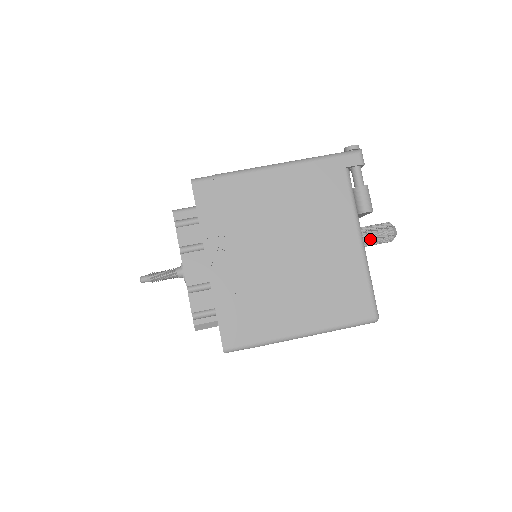
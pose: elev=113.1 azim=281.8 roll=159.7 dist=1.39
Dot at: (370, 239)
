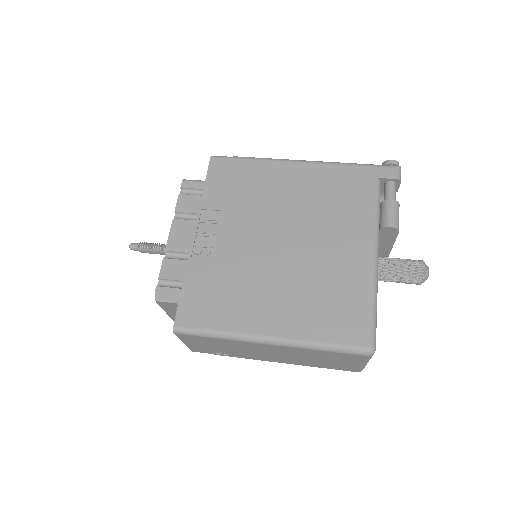
Dot at: (392, 270)
